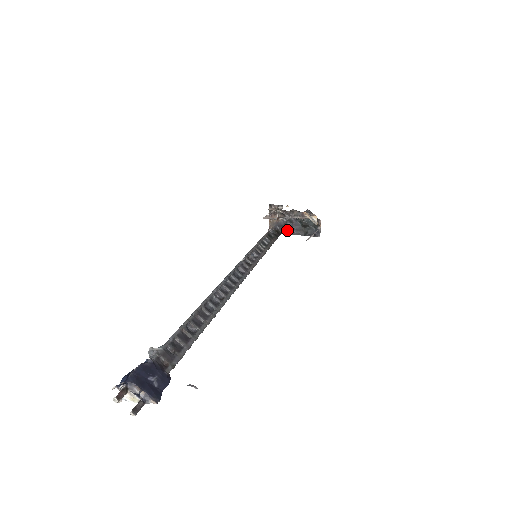
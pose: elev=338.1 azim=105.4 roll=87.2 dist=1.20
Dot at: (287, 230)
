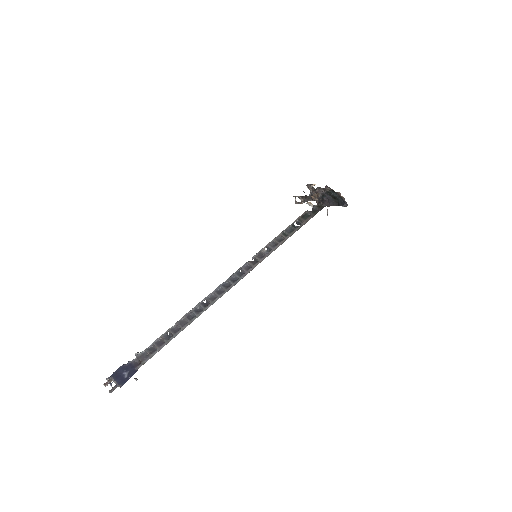
Dot at: (326, 203)
